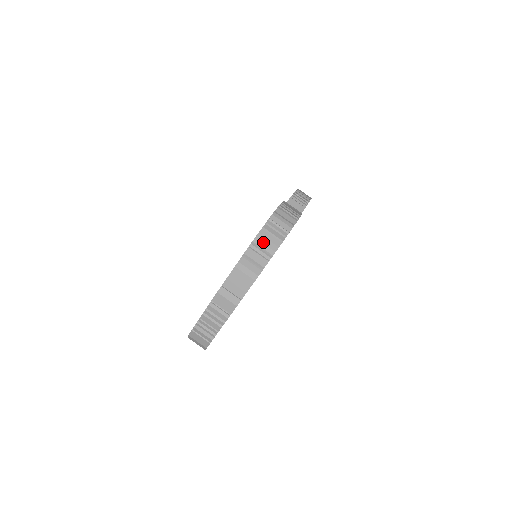
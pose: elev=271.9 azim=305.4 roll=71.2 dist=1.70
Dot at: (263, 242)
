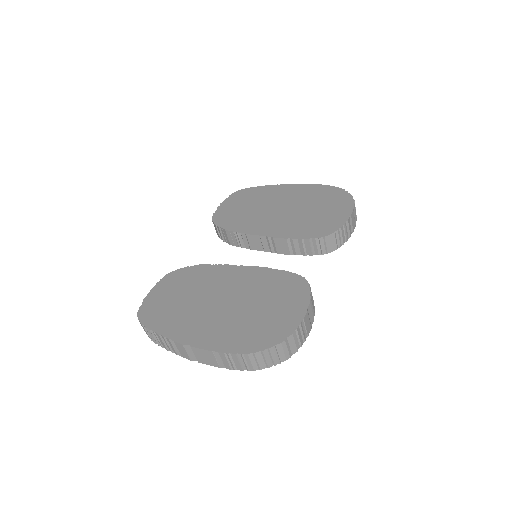
Dot at: (251, 360)
